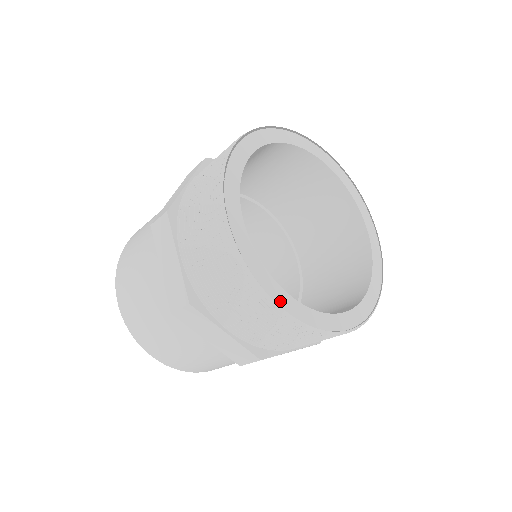
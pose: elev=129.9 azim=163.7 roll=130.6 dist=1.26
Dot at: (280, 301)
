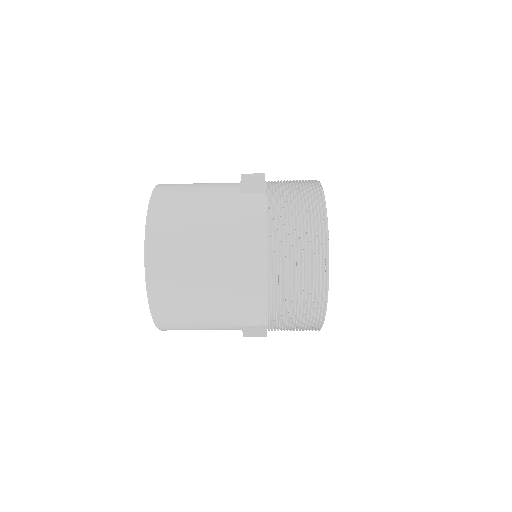
Dot at: (328, 287)
